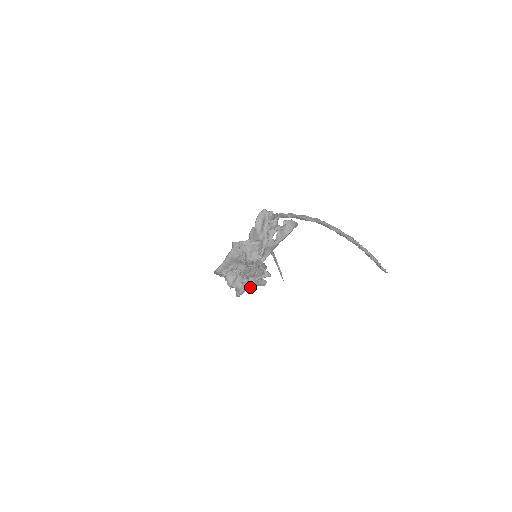
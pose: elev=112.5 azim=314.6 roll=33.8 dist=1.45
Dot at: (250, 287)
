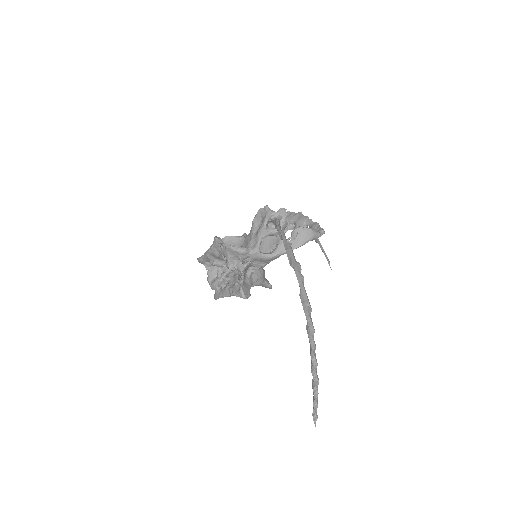
Dot at: occluded
